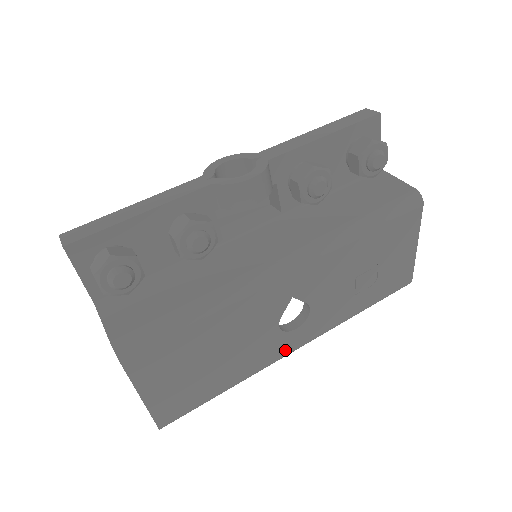
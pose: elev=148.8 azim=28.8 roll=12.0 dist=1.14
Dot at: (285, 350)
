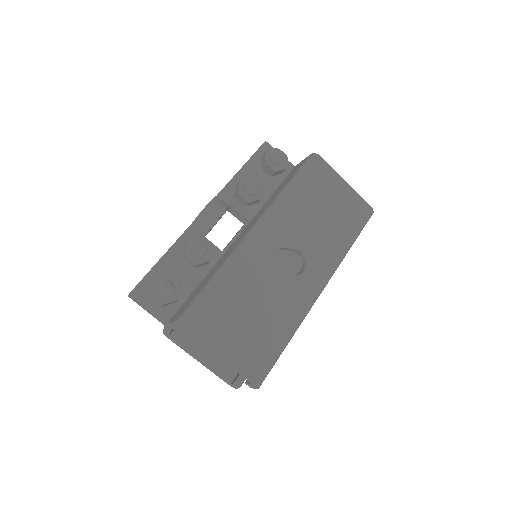
Dot at: (310, 291)
